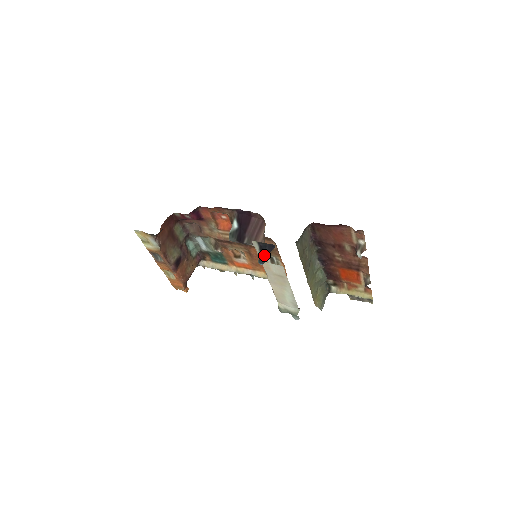
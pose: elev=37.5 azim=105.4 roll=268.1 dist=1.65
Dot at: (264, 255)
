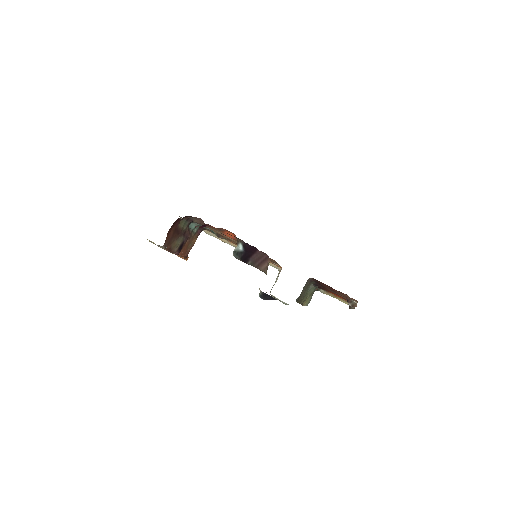
Dot at: (265, 297)
